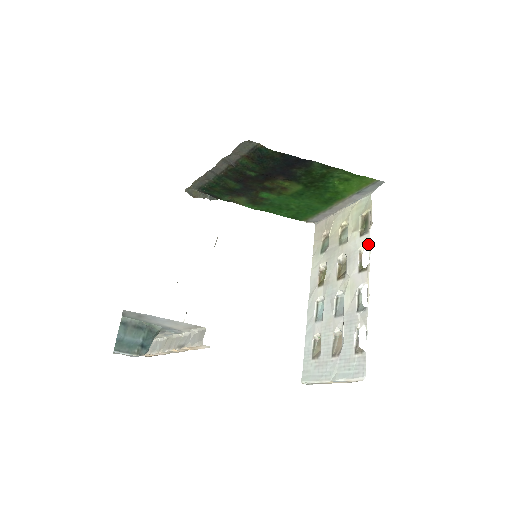
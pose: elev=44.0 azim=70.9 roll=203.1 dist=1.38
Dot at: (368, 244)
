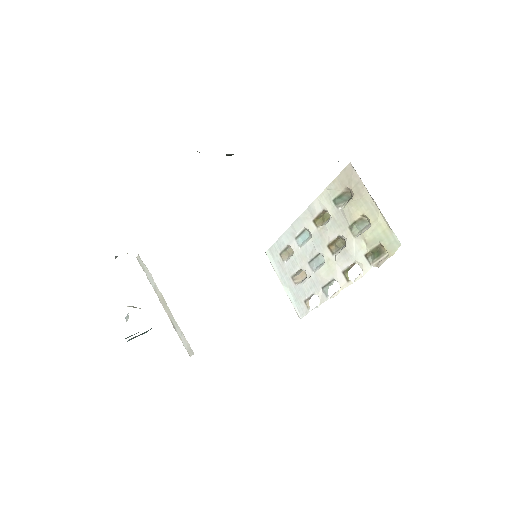
Dot at: (363, 272)
